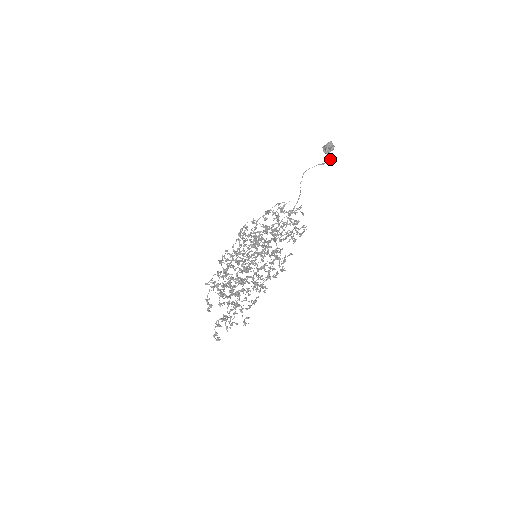
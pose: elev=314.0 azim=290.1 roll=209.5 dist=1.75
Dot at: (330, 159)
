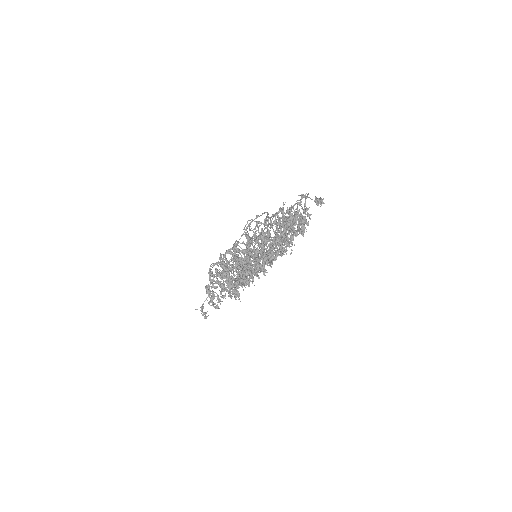
Dot at: occluded
